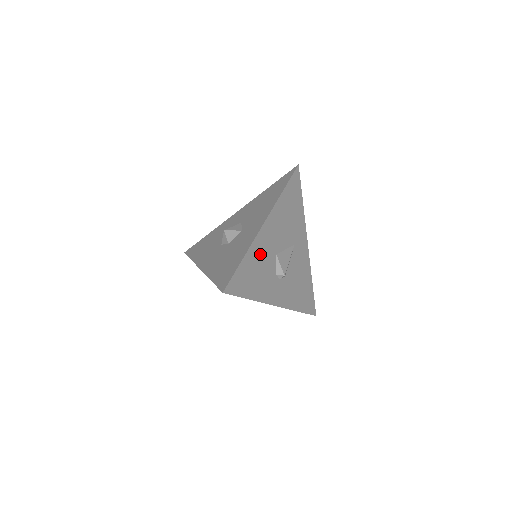
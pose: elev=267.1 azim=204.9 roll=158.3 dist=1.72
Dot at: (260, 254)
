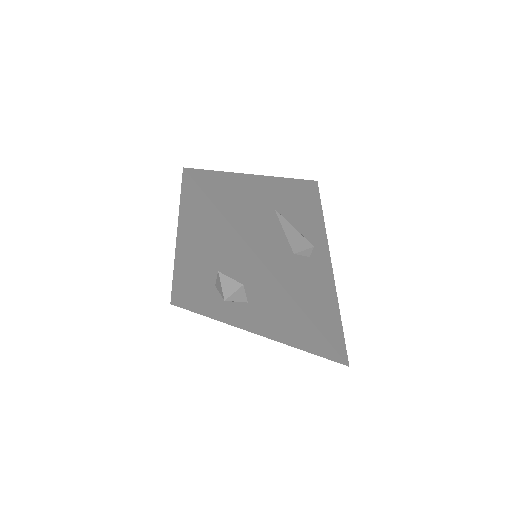
Dot at: (303, 290)
